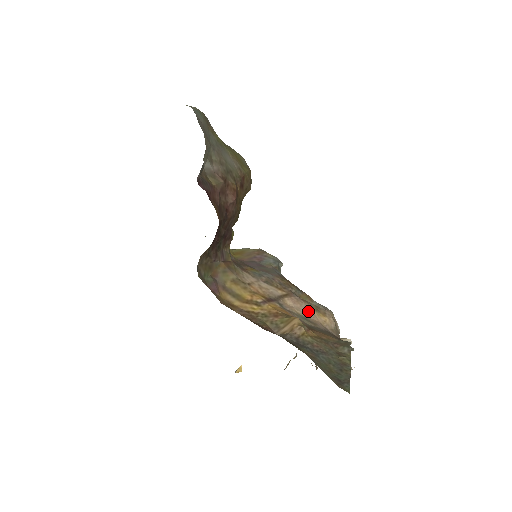
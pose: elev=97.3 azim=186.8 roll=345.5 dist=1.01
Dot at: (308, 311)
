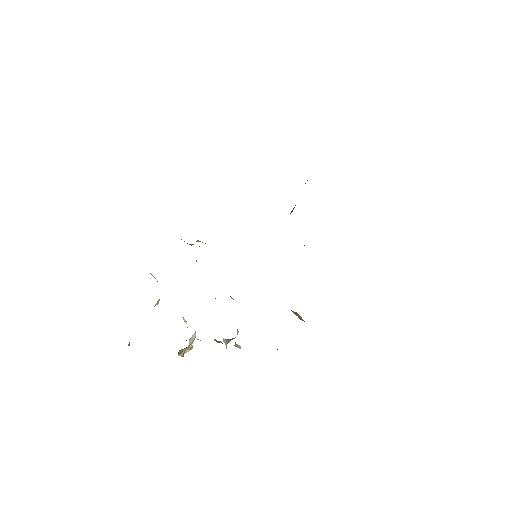
Dot at: occluded
